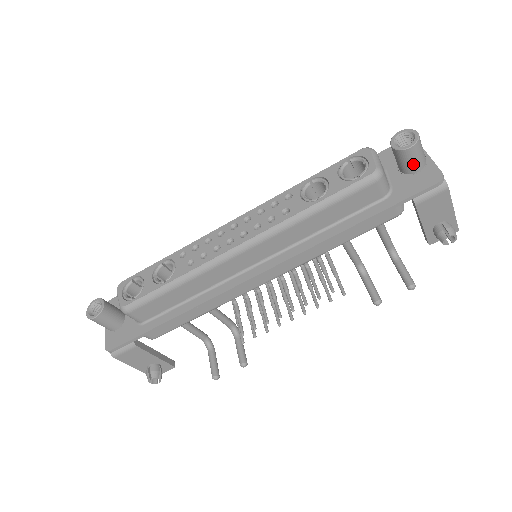
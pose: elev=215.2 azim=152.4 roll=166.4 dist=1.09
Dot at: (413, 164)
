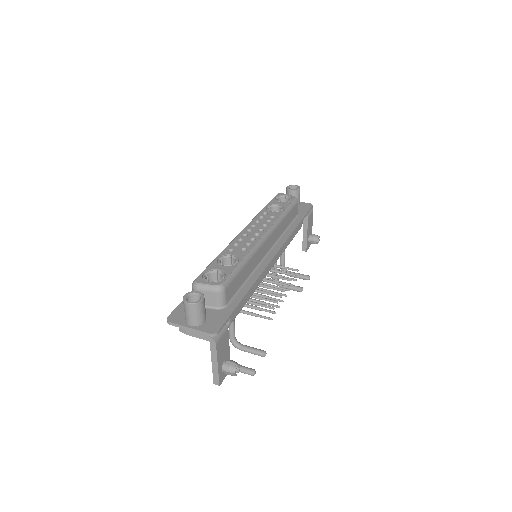
Dot at: (299, 200)
